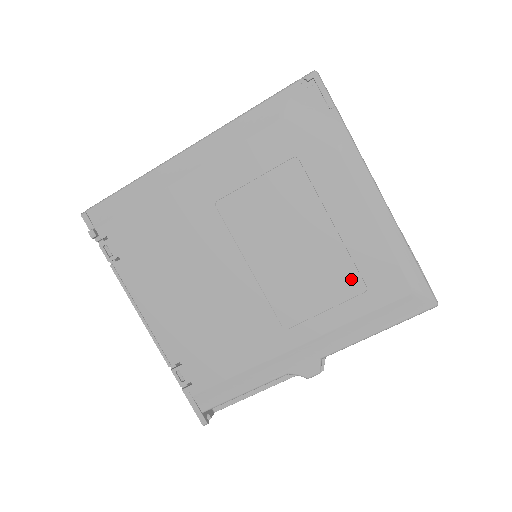
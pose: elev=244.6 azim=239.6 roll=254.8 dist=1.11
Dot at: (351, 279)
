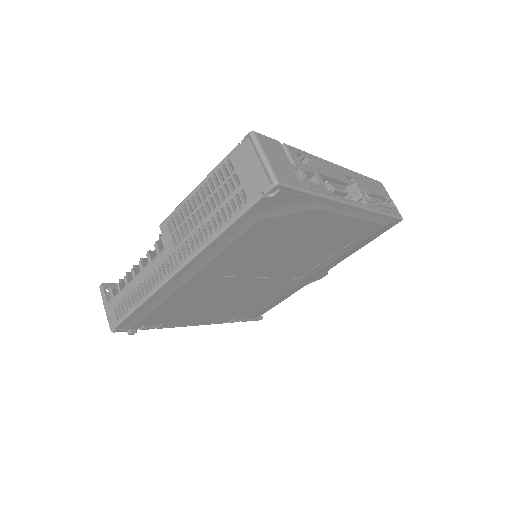
Dot at: (341, 244)
